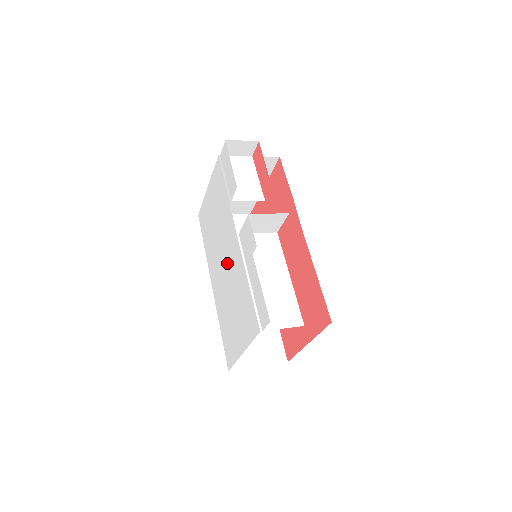
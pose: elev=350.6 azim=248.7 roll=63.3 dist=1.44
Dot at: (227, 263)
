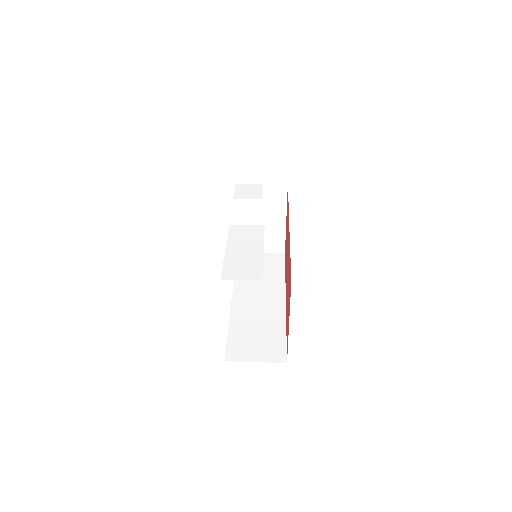
Dot at: occluded
